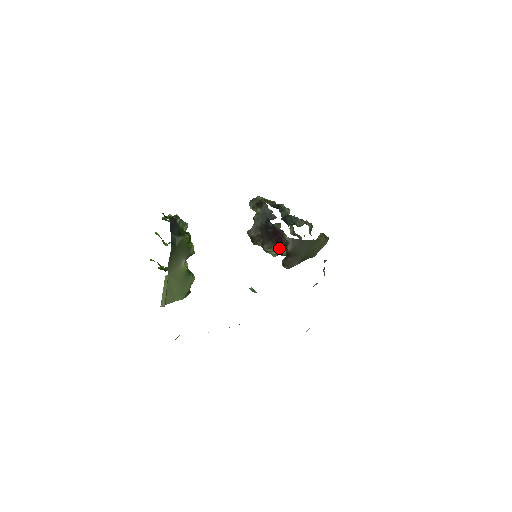
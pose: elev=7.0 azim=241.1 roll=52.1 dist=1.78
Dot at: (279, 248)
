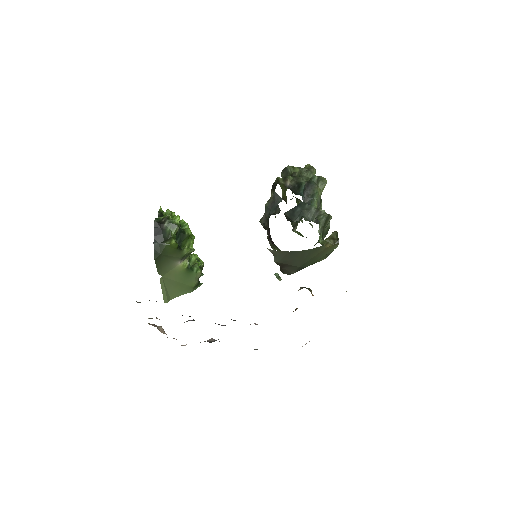
Dot at: occluded
